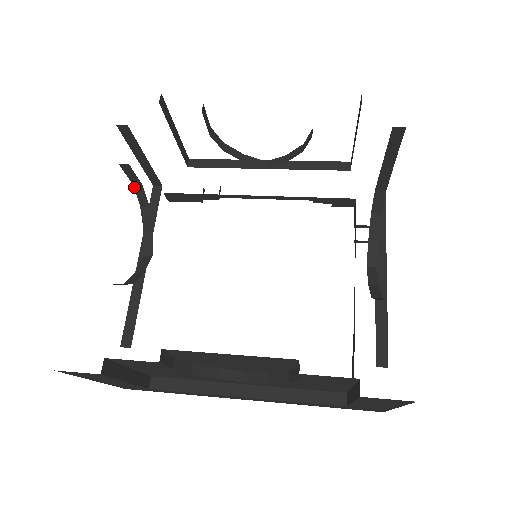
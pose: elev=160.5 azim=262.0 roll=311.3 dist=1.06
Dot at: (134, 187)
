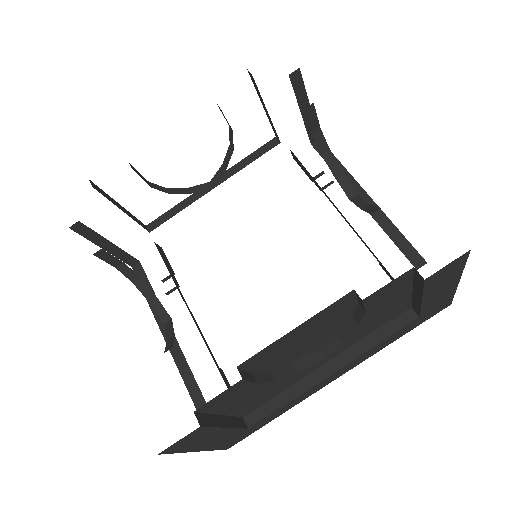
Dot at: (229, 127)
